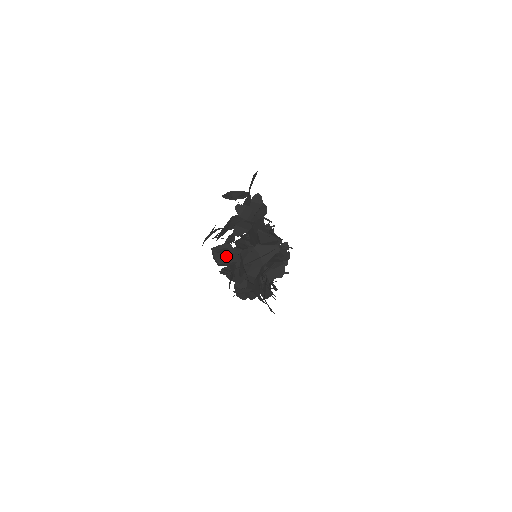
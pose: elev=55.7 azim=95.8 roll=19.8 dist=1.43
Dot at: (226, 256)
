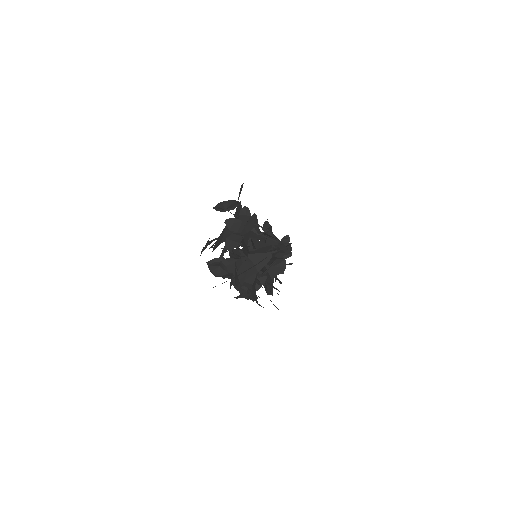
Dot at: (221, 268)
